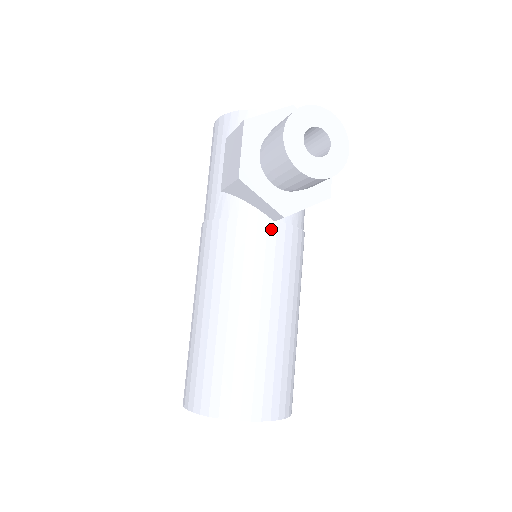
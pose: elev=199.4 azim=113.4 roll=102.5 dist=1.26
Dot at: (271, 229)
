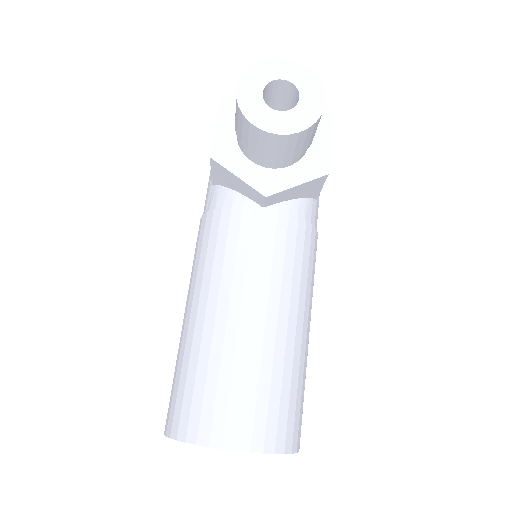
Dot at: (258, 216)
